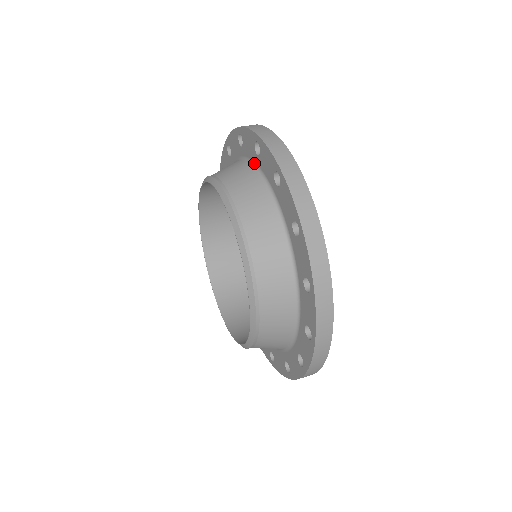
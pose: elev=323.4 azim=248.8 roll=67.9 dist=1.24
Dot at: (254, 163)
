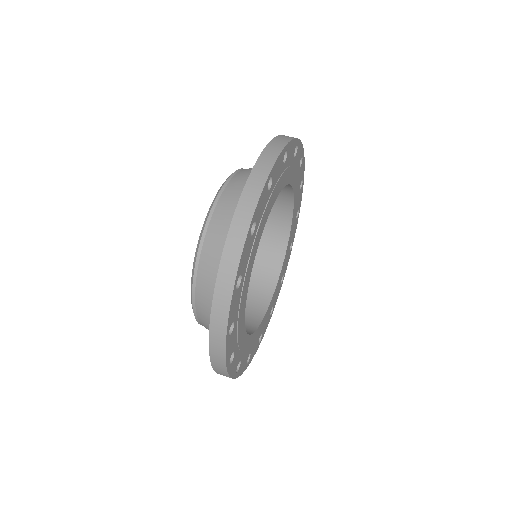
Dot at: occluded
